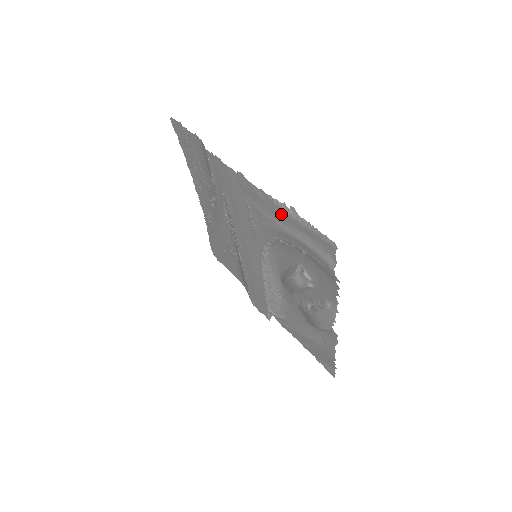
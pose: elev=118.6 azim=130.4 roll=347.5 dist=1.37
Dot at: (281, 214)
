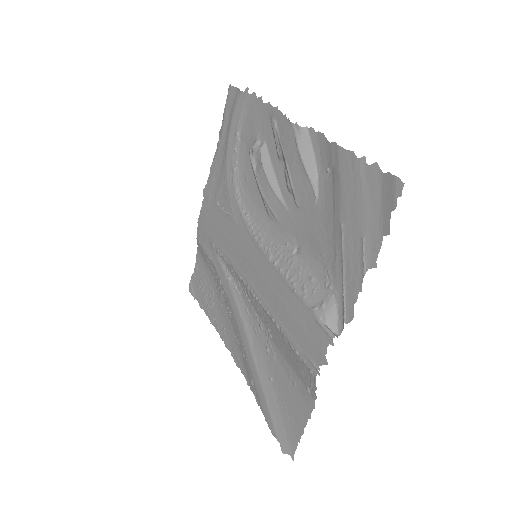
Dot at: (220, 151)
